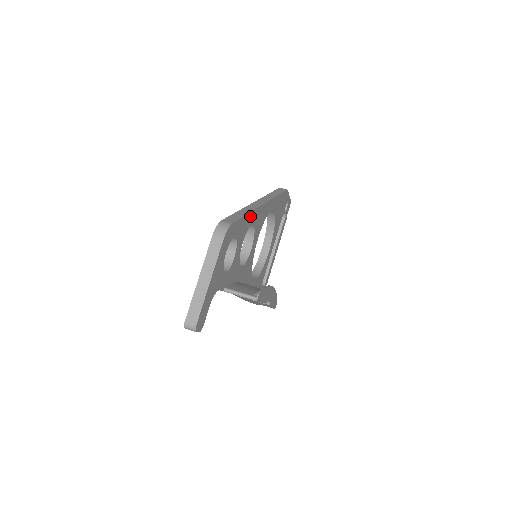
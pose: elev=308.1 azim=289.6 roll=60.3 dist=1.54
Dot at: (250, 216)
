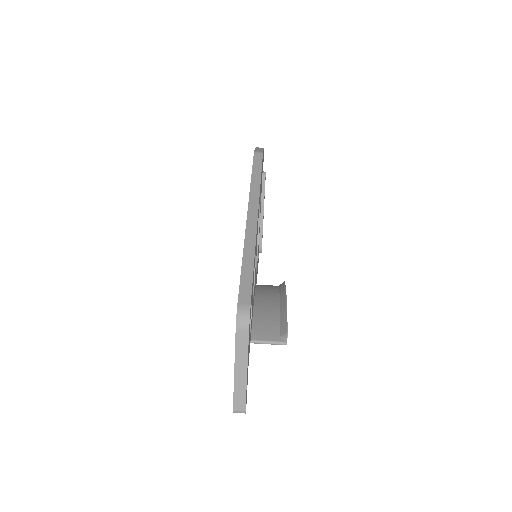
Dot at: (254, 257)
